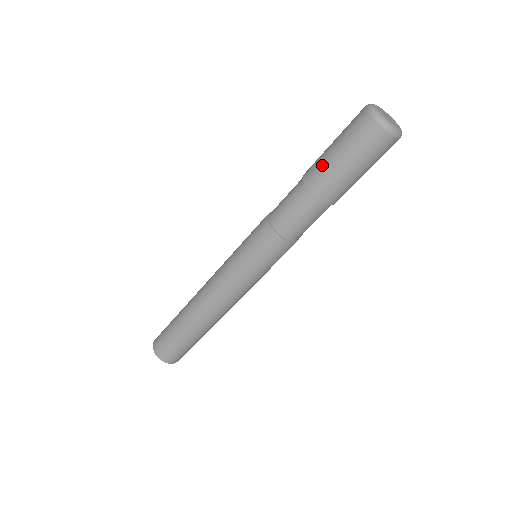
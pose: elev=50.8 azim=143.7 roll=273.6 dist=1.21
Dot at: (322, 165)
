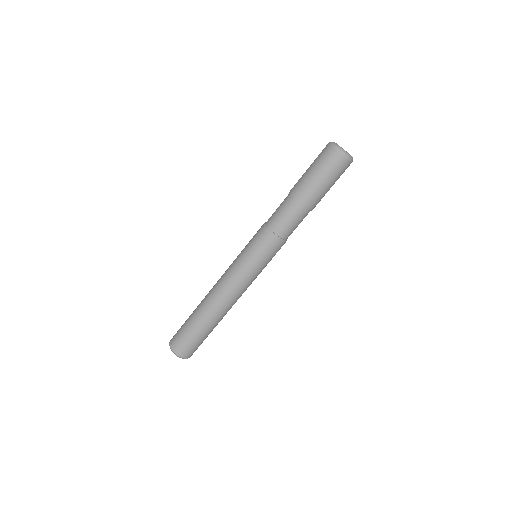
Dot at: (300, 178)
